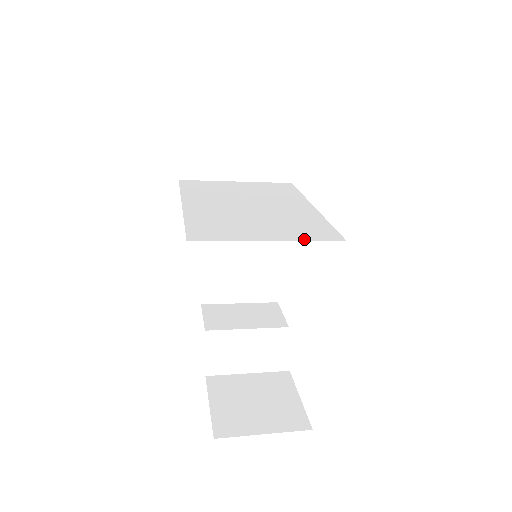
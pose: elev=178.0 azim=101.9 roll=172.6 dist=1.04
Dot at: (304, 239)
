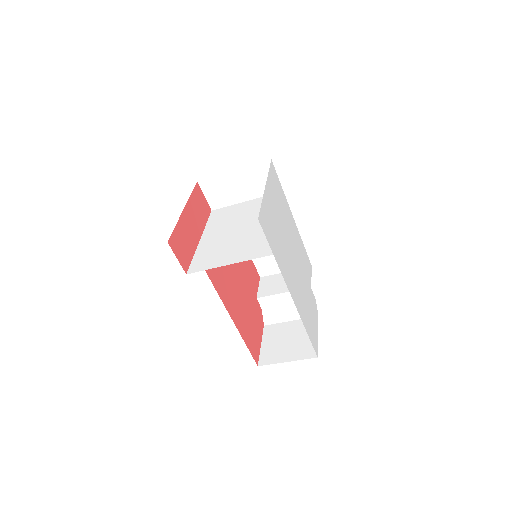
Dot at: (249, 258)
